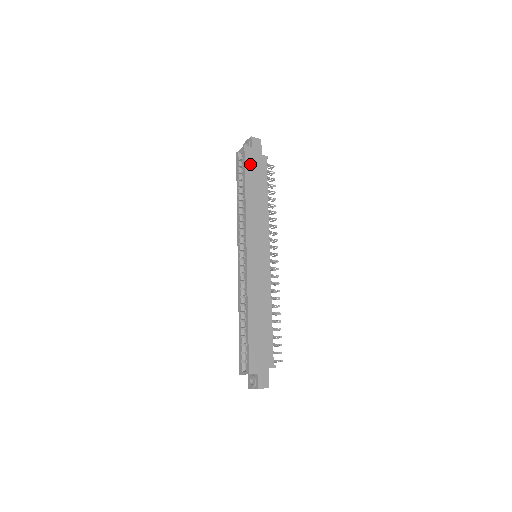
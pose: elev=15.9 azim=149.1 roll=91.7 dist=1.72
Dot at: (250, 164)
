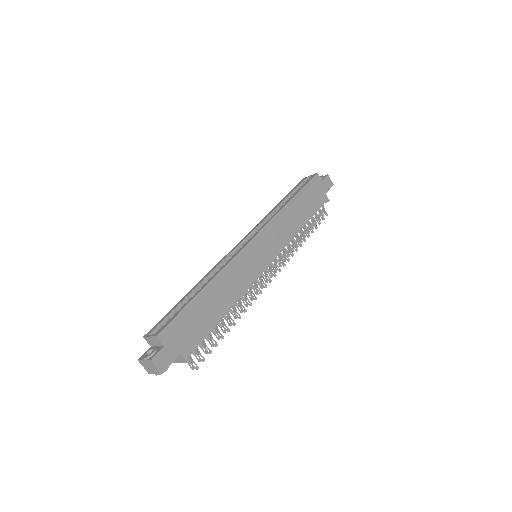
Dot at: (311, 188)
